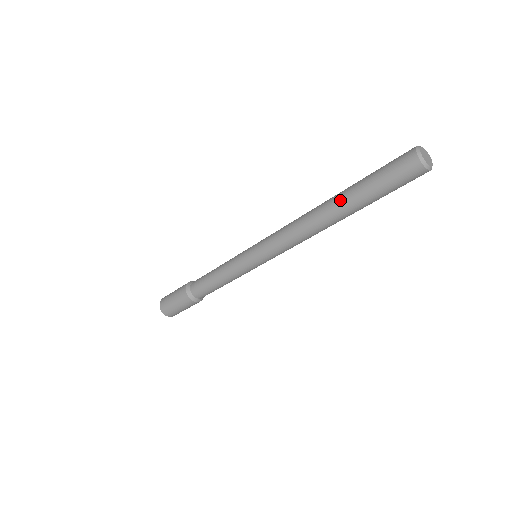
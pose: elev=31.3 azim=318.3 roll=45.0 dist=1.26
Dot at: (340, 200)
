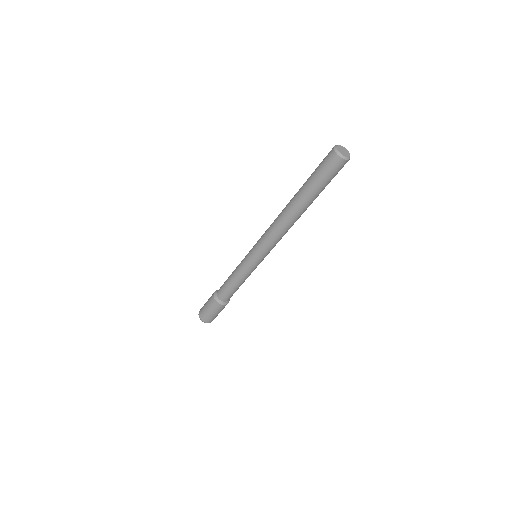
Dot at: (298, 199)
